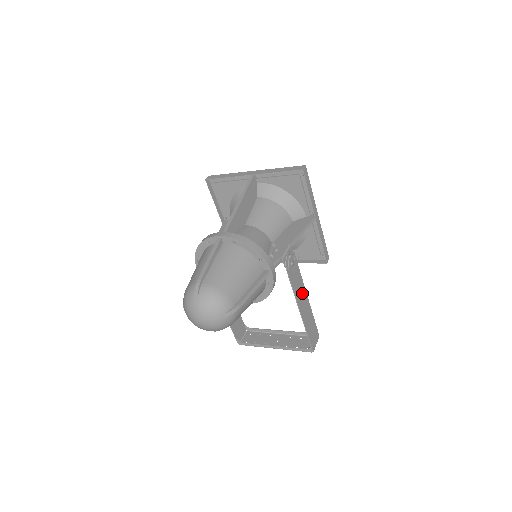
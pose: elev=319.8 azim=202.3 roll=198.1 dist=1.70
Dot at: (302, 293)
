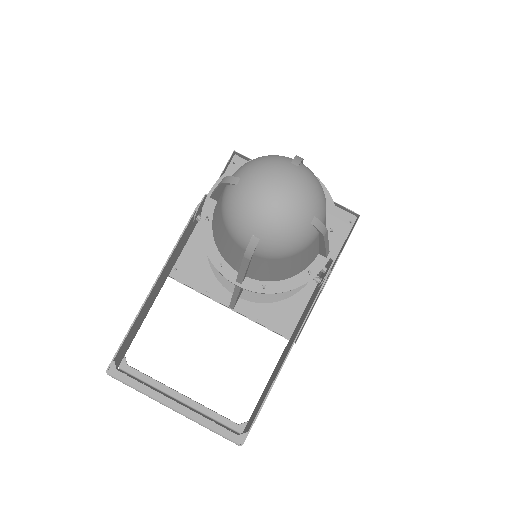
Dot at: occluded
